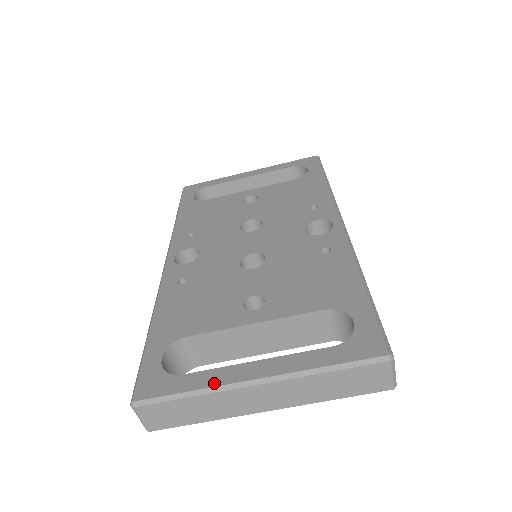
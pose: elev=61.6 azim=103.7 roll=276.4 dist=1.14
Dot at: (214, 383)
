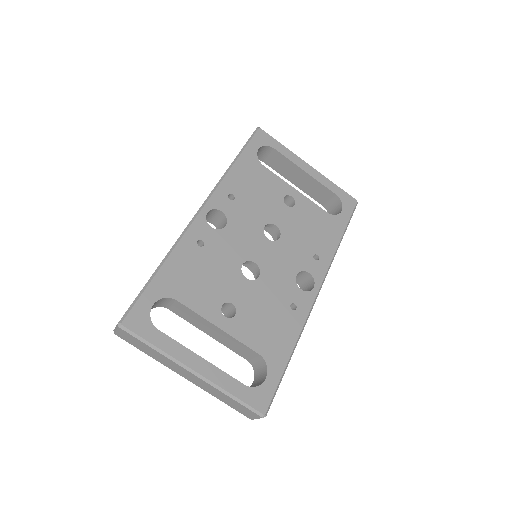
Dot at: (172, 353)
